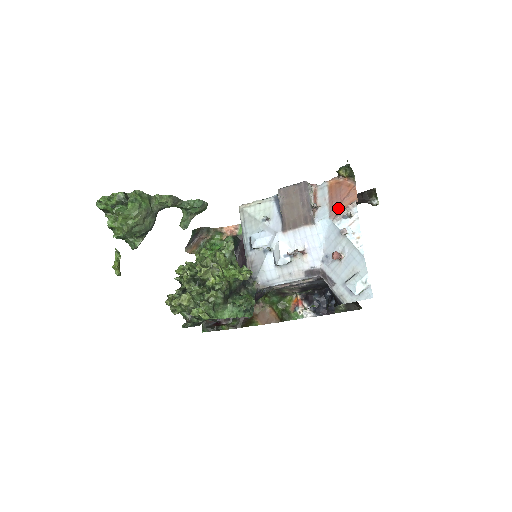
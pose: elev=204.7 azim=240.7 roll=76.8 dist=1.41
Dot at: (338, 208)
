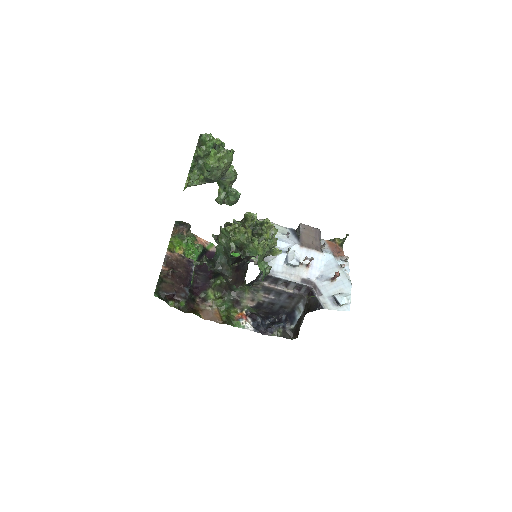
Dot at: (336, 254)
